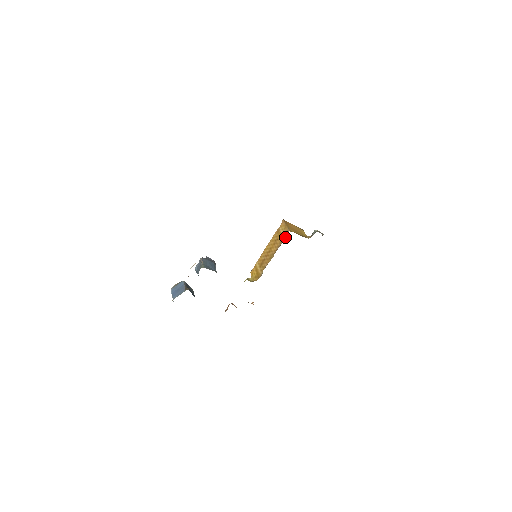
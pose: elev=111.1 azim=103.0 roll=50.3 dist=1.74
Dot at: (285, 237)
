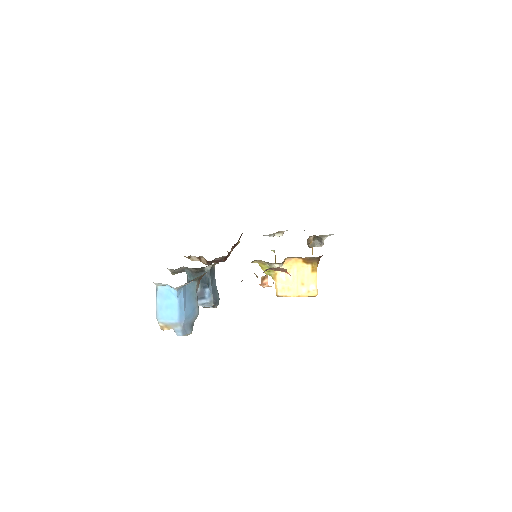
Dot at: occluded
